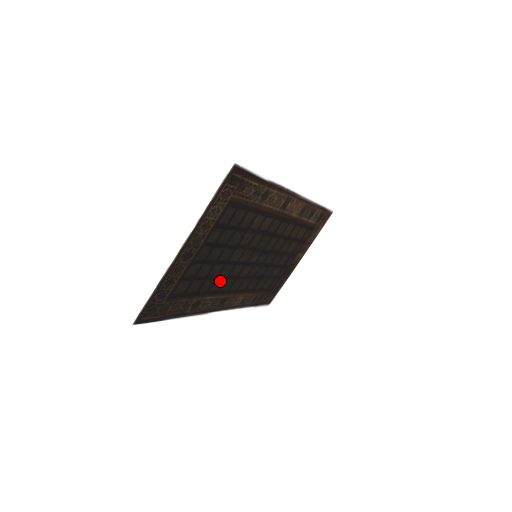
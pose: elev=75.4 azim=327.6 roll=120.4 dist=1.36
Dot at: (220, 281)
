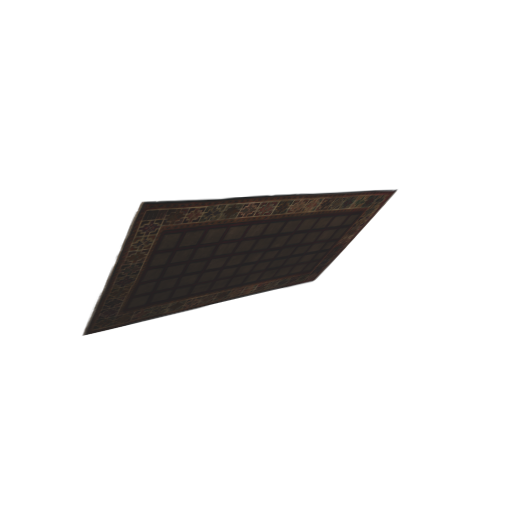
Dot at: (204, 284)
